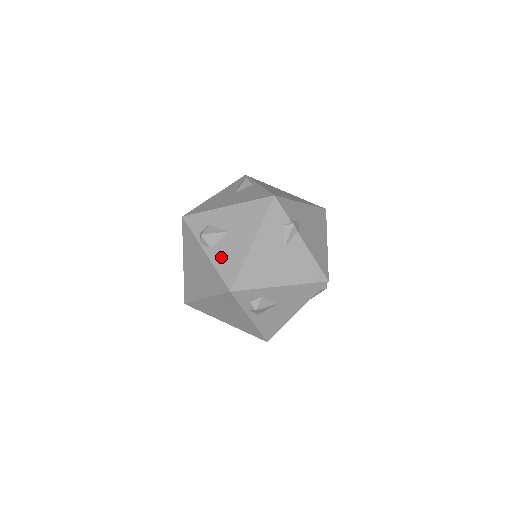
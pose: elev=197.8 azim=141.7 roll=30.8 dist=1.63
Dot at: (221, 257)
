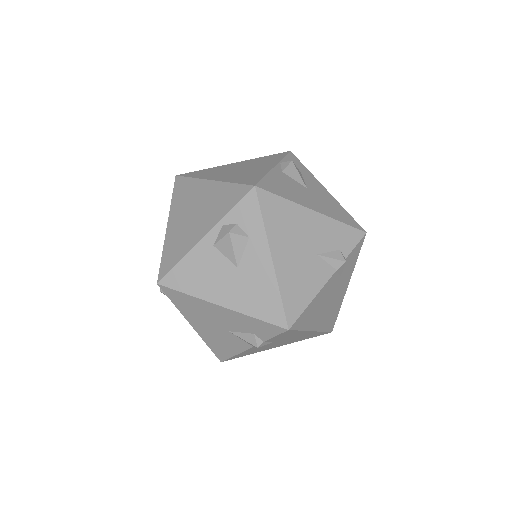
Dot at: (281, 180)
